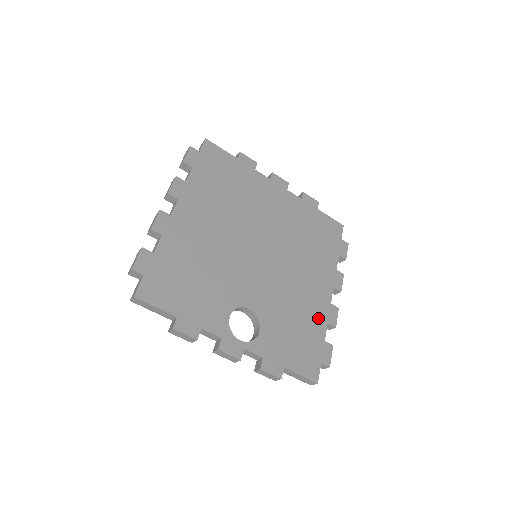
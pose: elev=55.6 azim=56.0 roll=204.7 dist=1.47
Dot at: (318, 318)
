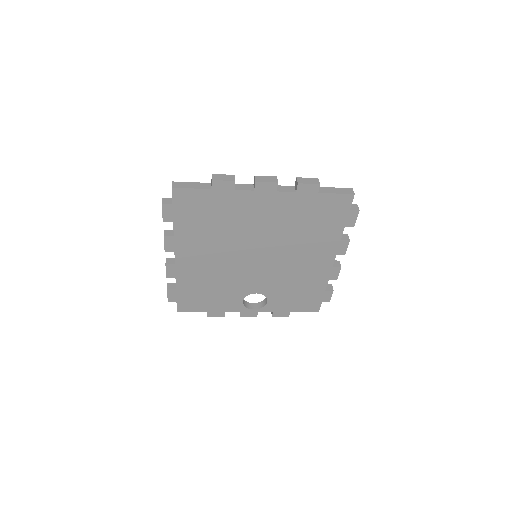
Dot at: (319, 280)
